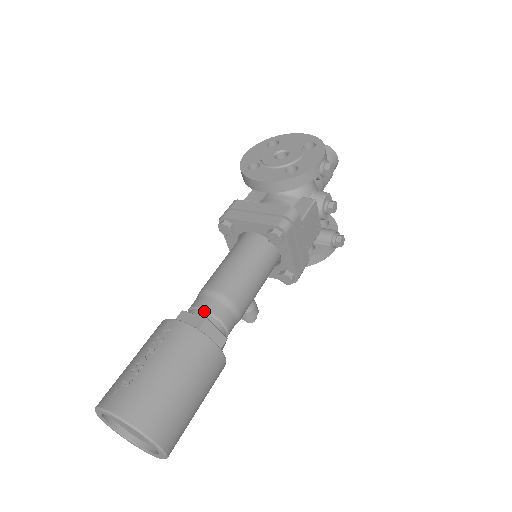
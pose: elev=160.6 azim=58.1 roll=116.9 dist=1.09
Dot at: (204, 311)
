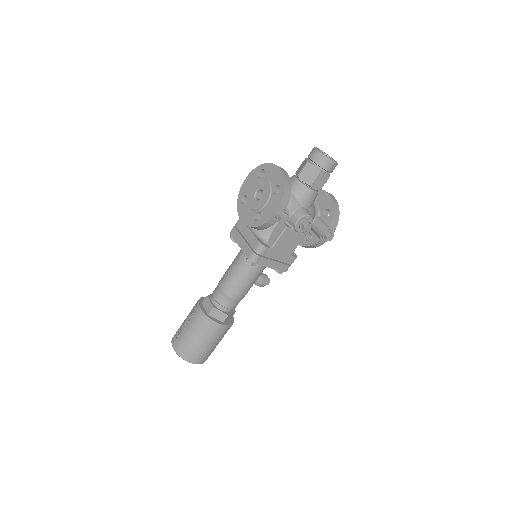
Dot at: (215, 300)
